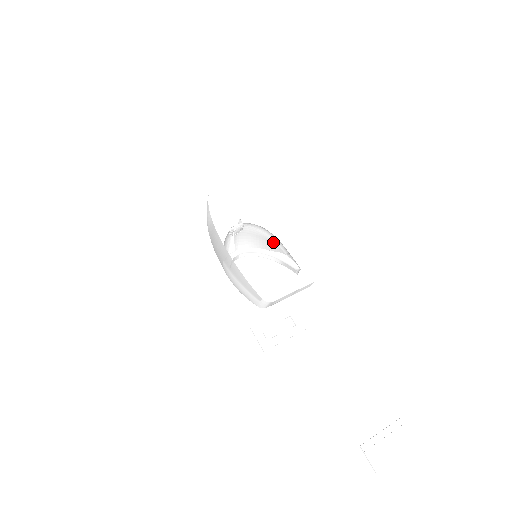
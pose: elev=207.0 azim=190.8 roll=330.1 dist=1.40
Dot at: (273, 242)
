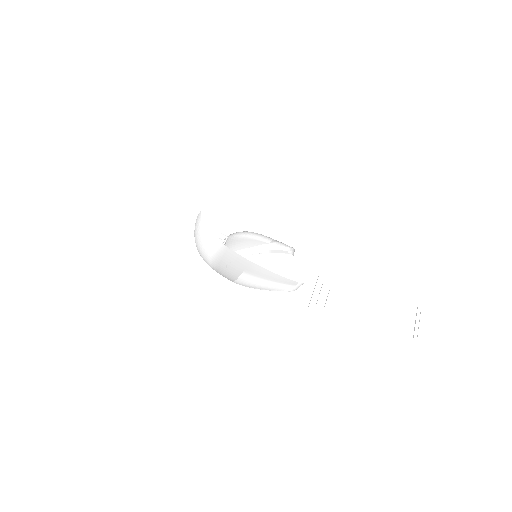
Dot at: (253, 239)
